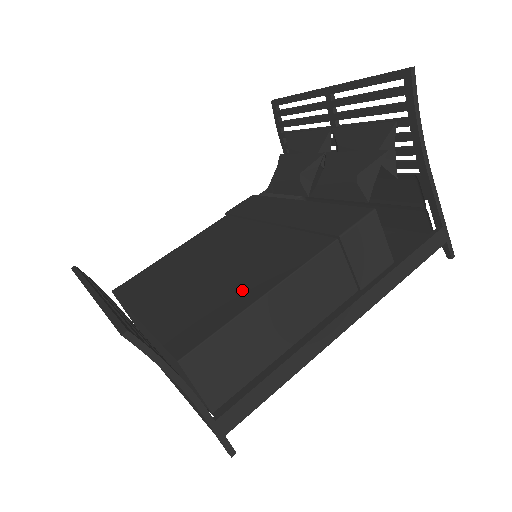
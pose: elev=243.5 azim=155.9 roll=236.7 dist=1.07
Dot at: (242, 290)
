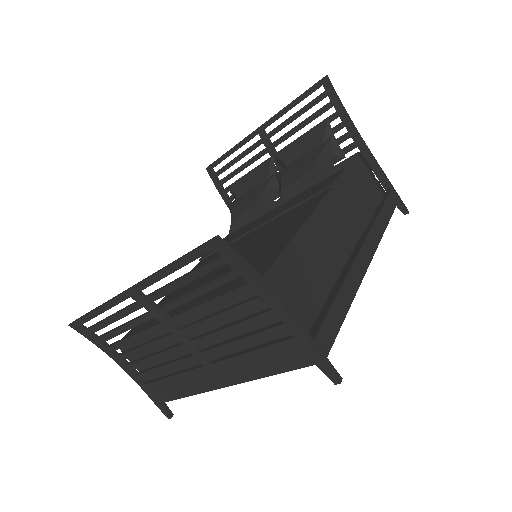
Dot at: (277, 239)
